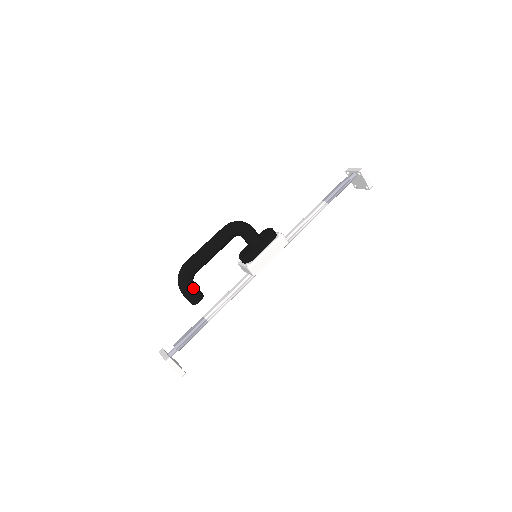
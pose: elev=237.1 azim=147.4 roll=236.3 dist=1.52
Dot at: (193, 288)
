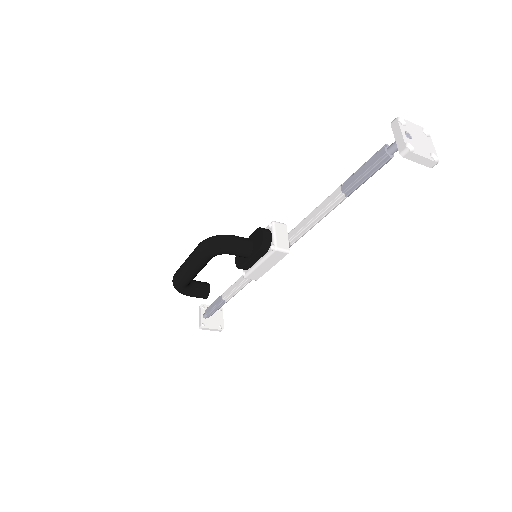
Dot at: (193, 293)
